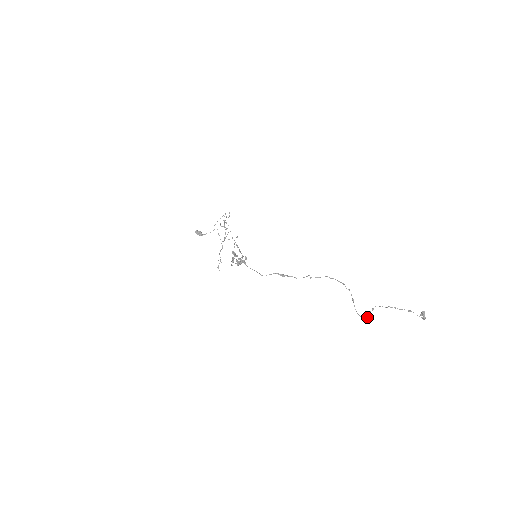
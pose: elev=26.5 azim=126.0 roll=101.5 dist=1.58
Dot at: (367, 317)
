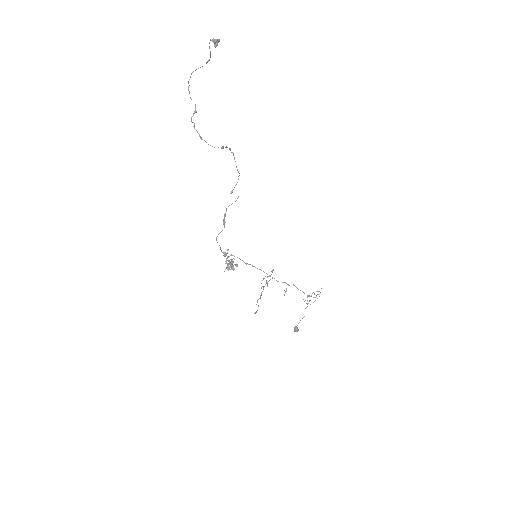
Dot at: (194, 126)
